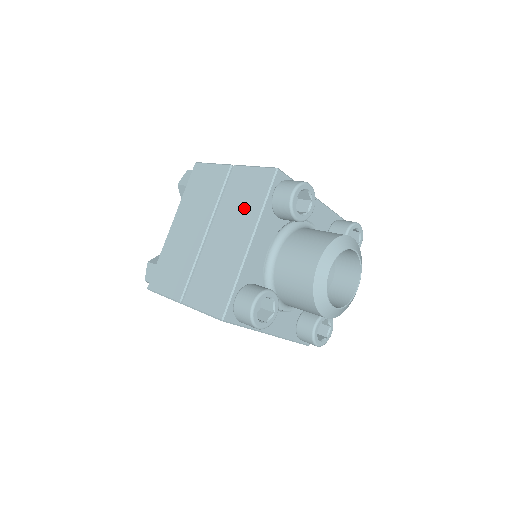
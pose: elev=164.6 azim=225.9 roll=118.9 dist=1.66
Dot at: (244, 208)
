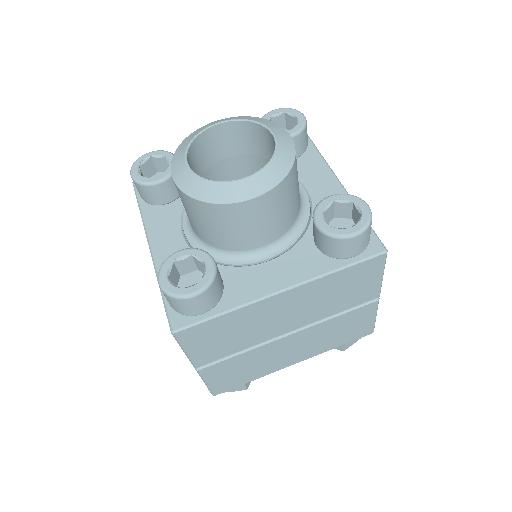
Dot at: occluded
